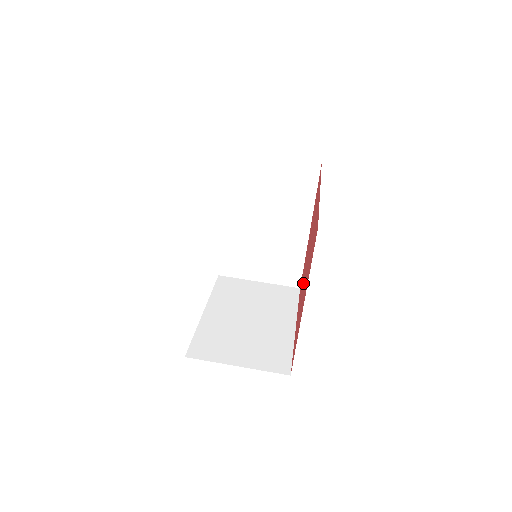
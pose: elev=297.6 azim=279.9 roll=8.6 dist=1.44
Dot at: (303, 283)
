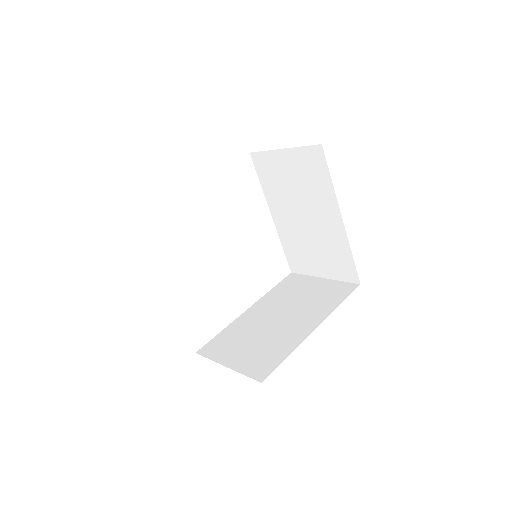
Dot at: occluded
